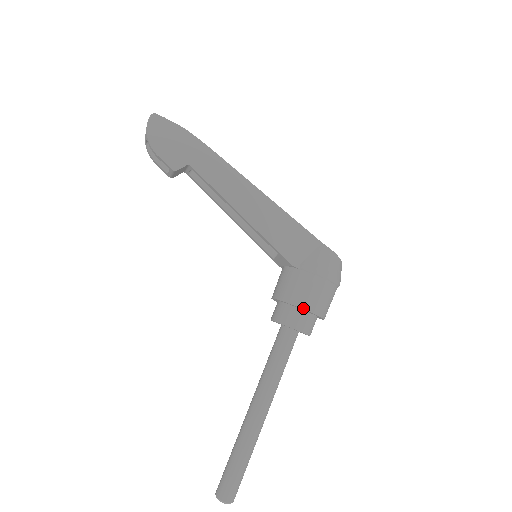
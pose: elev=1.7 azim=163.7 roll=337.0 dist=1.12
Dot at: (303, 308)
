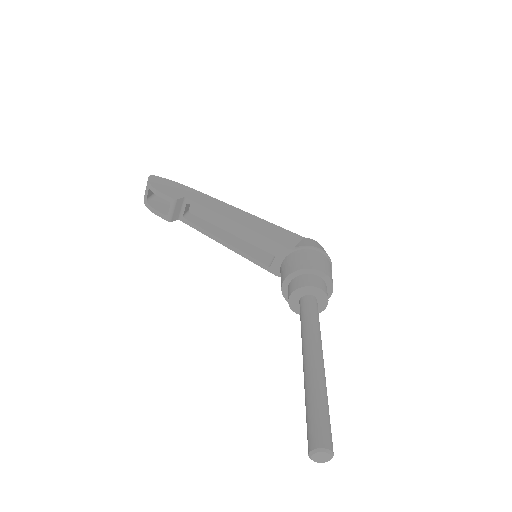
Dot at: (312, 268)
